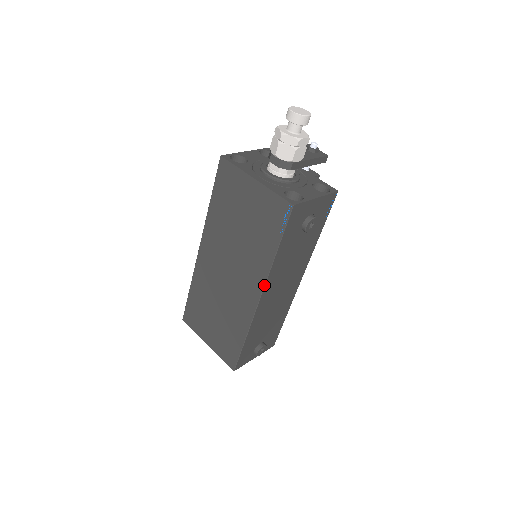
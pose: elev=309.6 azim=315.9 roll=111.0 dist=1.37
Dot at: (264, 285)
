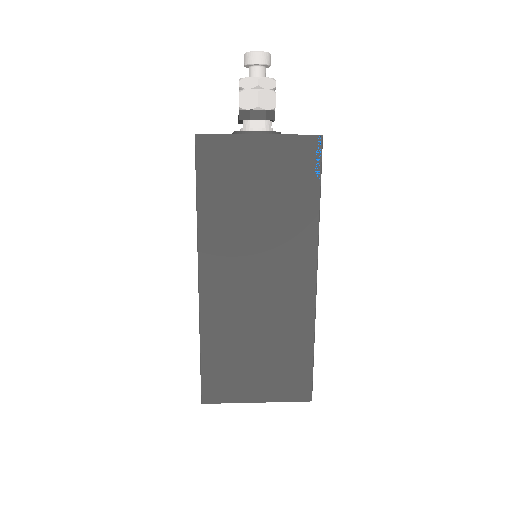
Dot at: (317, 255)
